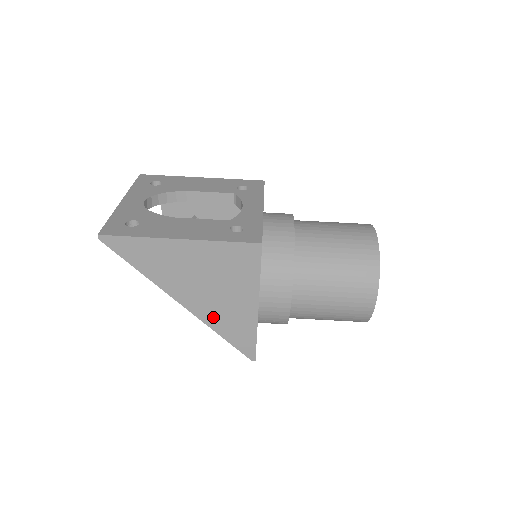
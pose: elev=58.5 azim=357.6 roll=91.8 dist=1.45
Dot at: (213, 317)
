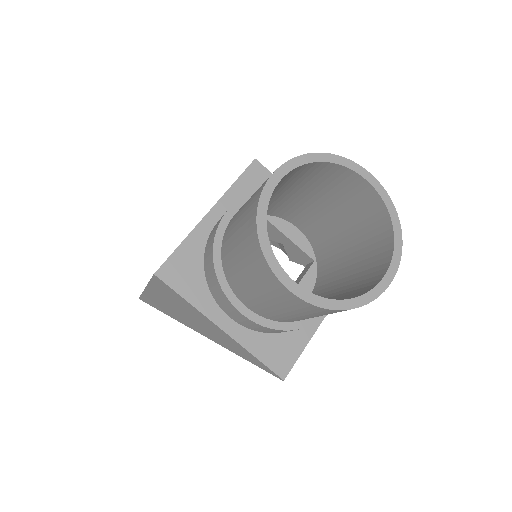
Dot at: (221, 342)
